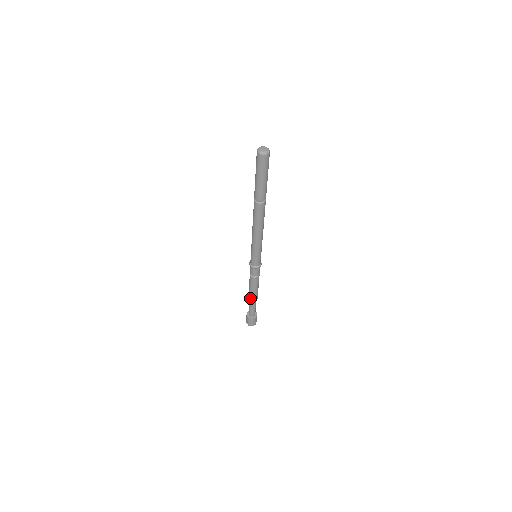
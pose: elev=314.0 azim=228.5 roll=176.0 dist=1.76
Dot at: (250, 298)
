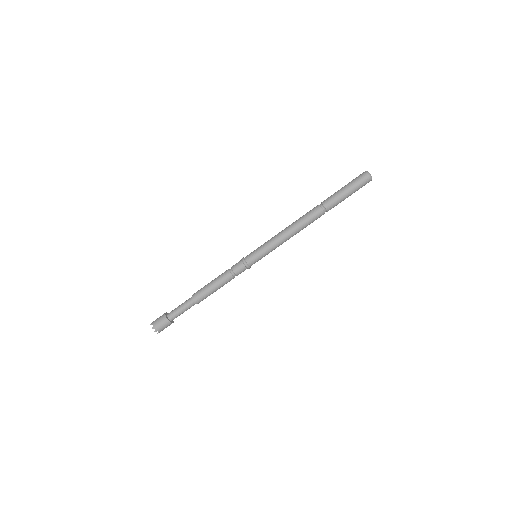
Dot at: (199, 298)
